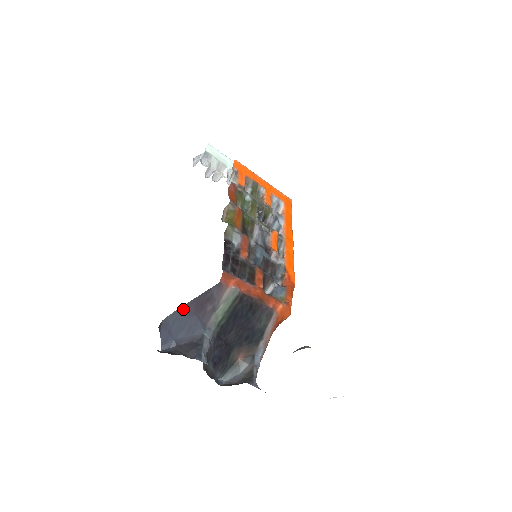
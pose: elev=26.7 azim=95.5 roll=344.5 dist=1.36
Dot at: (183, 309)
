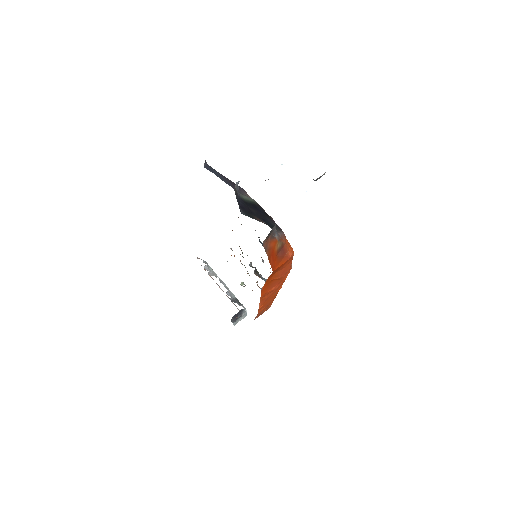
Dot at: (220, 174)
